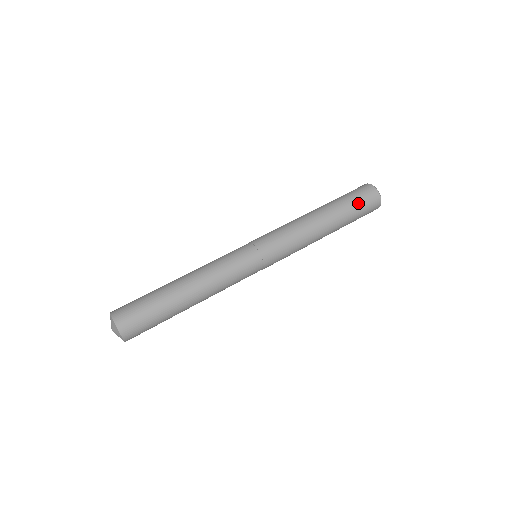
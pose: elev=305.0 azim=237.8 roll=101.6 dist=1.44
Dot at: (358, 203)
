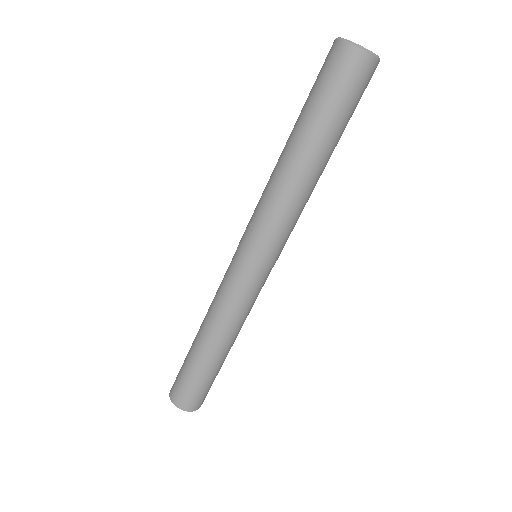
Dot at: occluded
